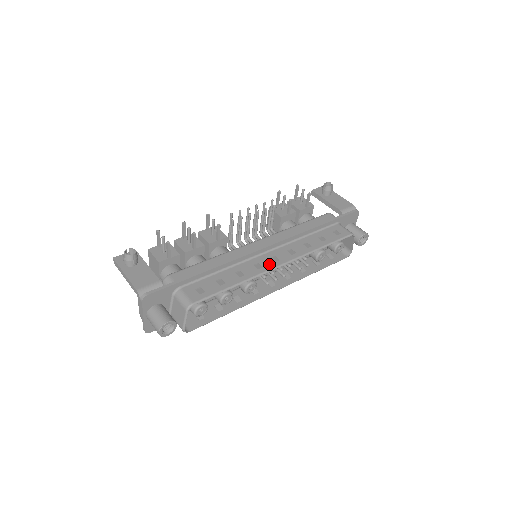
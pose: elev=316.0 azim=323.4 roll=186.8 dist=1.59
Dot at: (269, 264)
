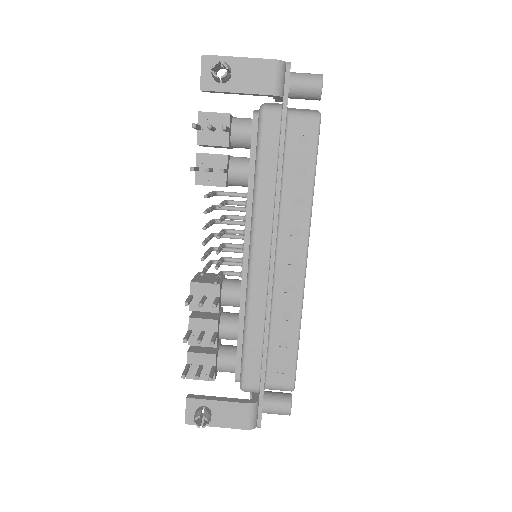
Dot at: (295, 275)
